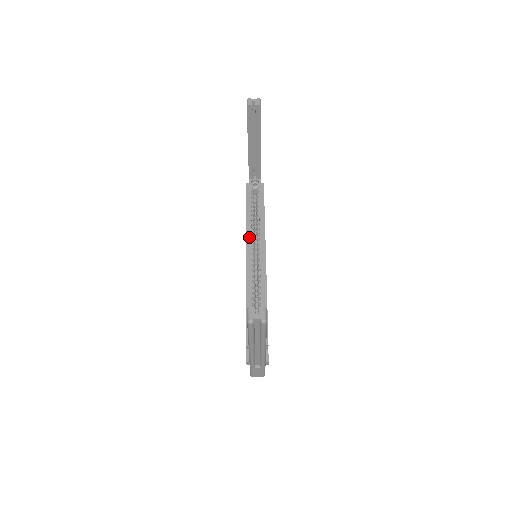
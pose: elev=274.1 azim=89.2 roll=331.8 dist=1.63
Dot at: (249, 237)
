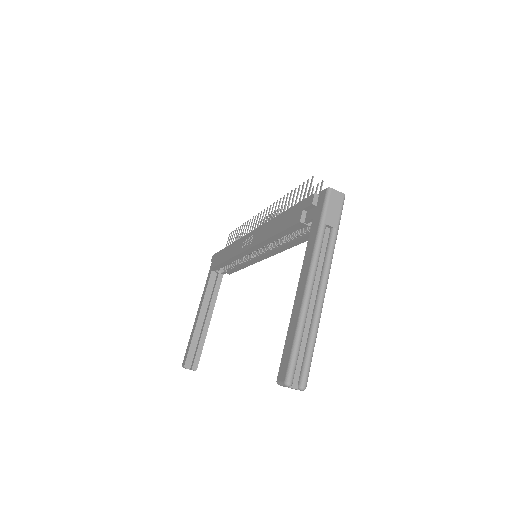
Dot at: (260, 246)
